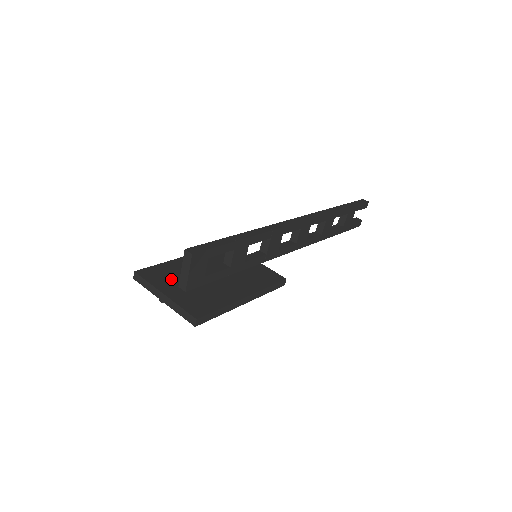
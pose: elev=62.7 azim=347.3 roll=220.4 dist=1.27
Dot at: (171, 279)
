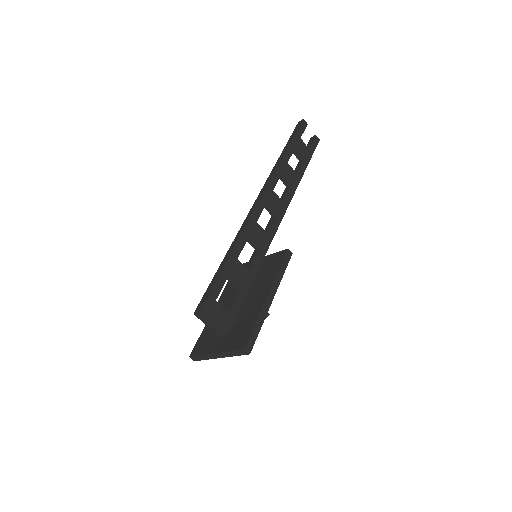
Dot at: (214, 337)
